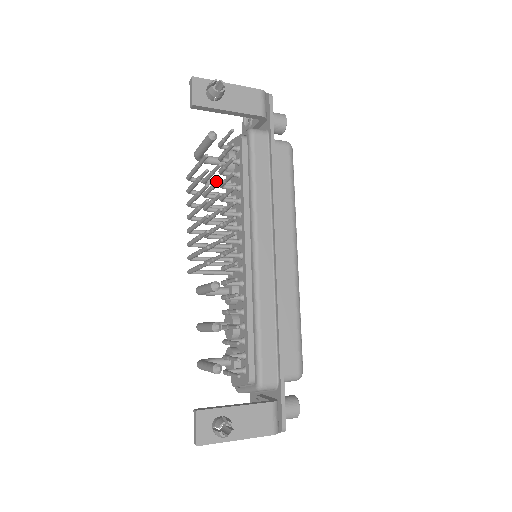
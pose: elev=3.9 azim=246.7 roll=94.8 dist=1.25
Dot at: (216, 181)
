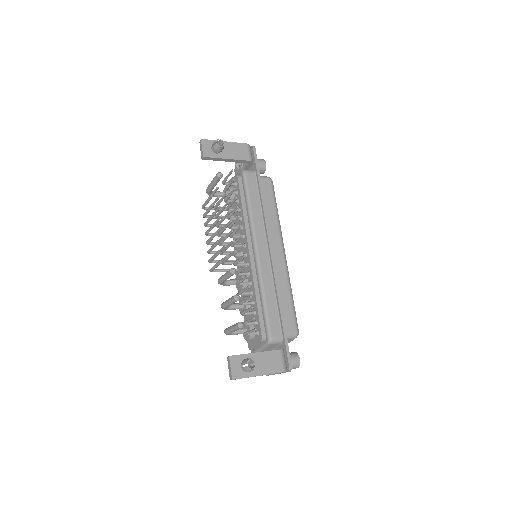
Dot at: (225, 204)
